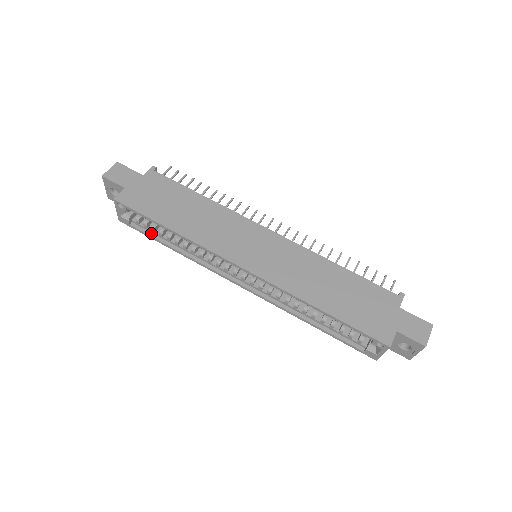
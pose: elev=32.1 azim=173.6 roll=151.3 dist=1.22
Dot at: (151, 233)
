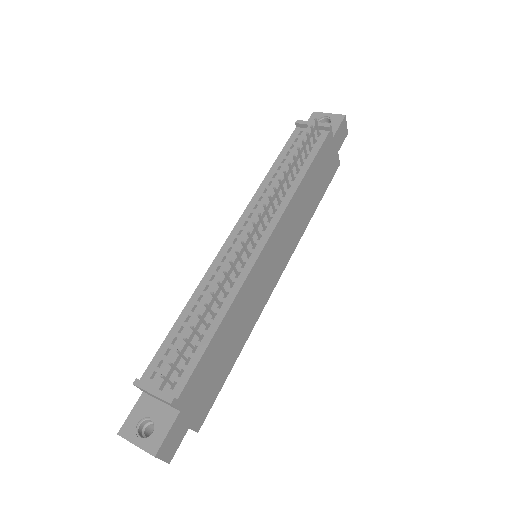
Dot at: occluded
